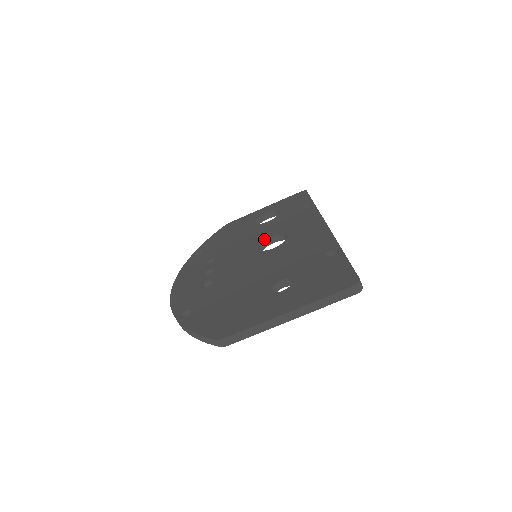
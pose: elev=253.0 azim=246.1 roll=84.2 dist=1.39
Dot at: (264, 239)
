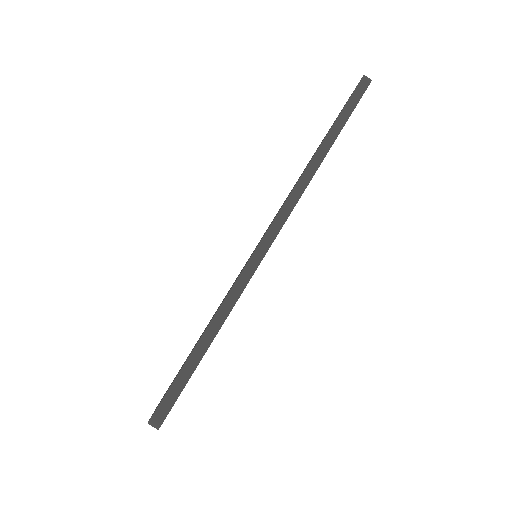
Dot at: occluded
